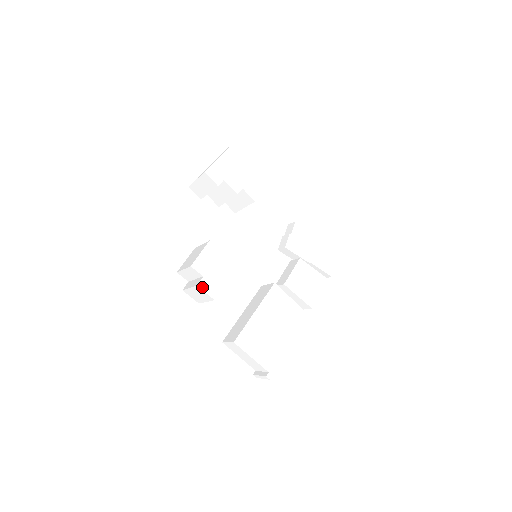
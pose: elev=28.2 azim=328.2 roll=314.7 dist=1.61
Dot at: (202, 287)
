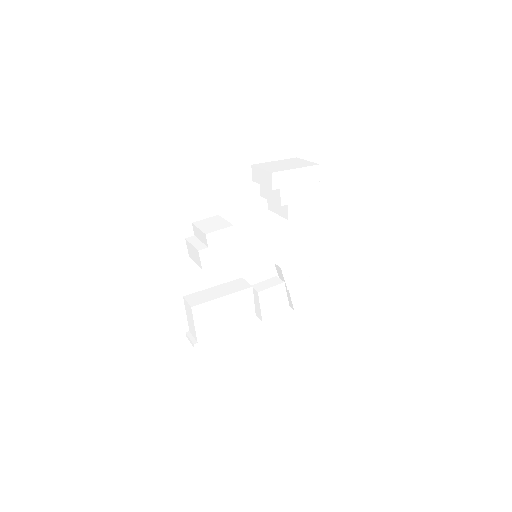
Dot at: (201, 254)
